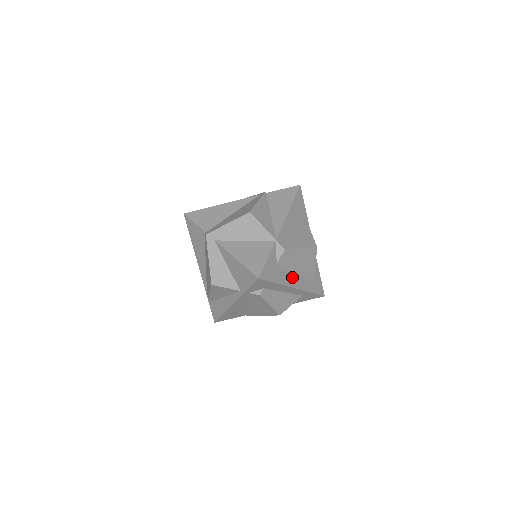
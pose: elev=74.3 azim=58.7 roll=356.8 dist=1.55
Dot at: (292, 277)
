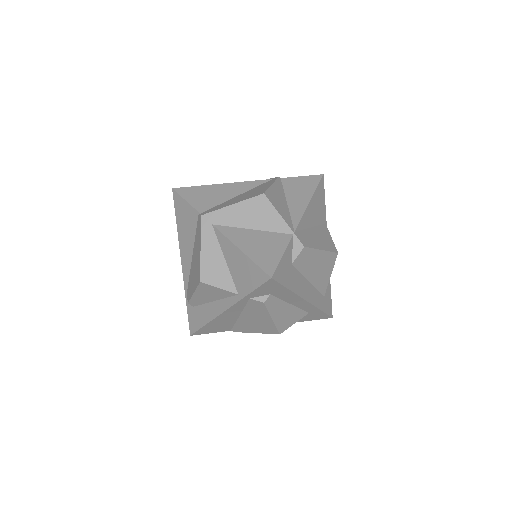
Dot at: (305, 286)
